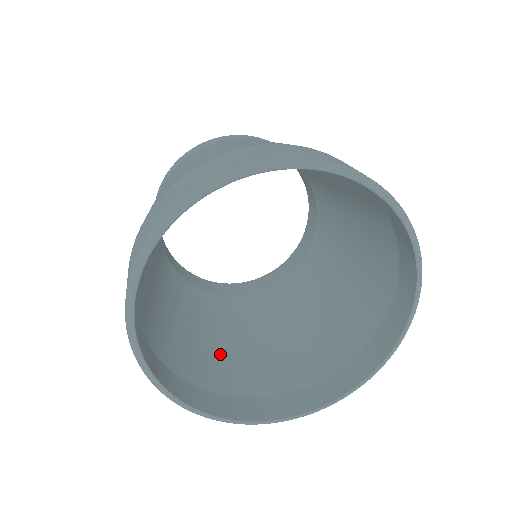
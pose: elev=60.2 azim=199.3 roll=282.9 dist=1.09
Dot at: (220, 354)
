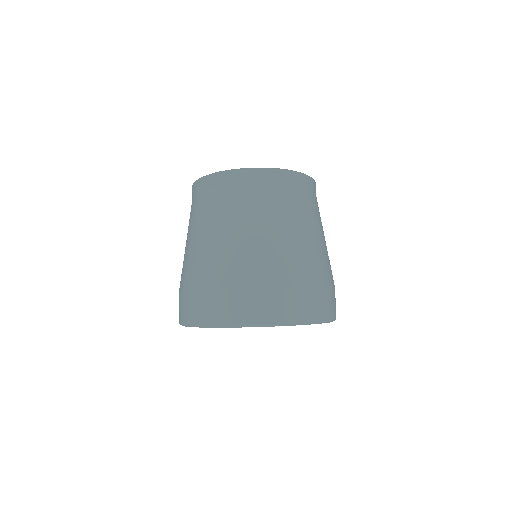
Dot at: occluded
